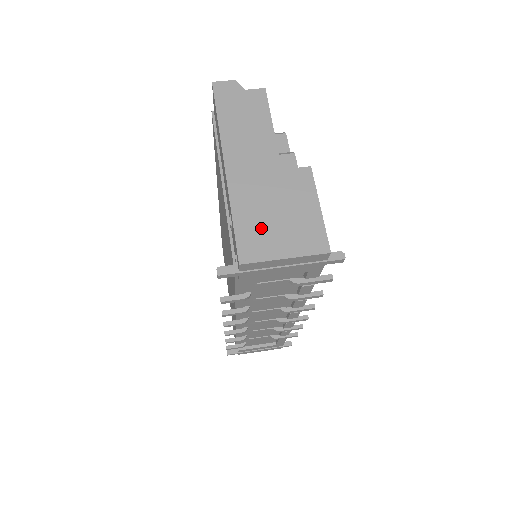
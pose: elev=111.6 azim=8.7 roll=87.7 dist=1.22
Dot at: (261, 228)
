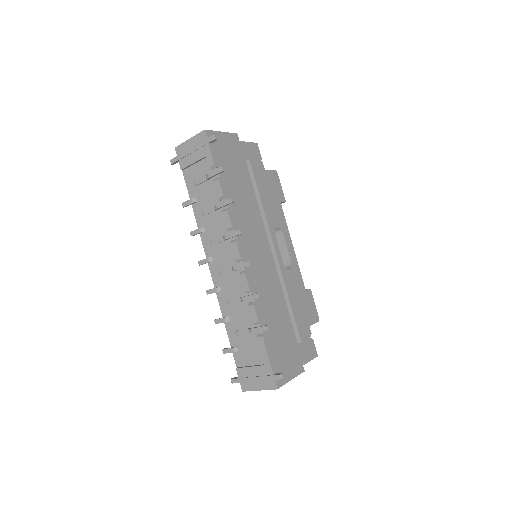
Dot at: occluded
